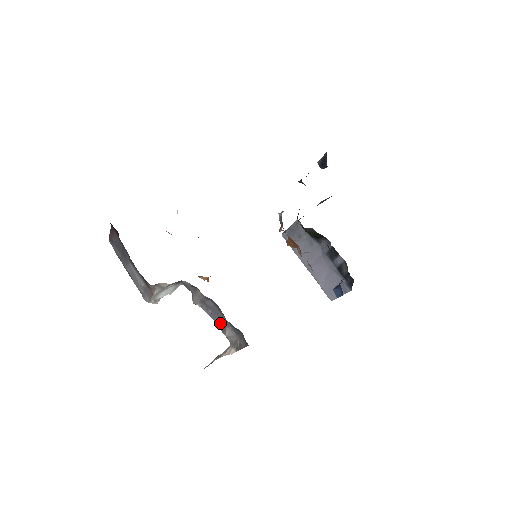
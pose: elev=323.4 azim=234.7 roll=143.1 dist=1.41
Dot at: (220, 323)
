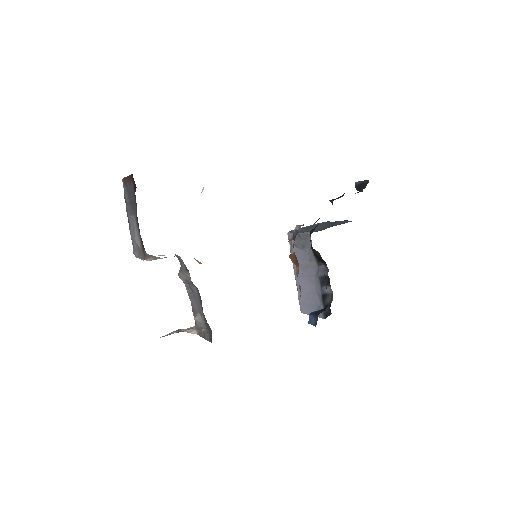
Dot at: (195, 306)
